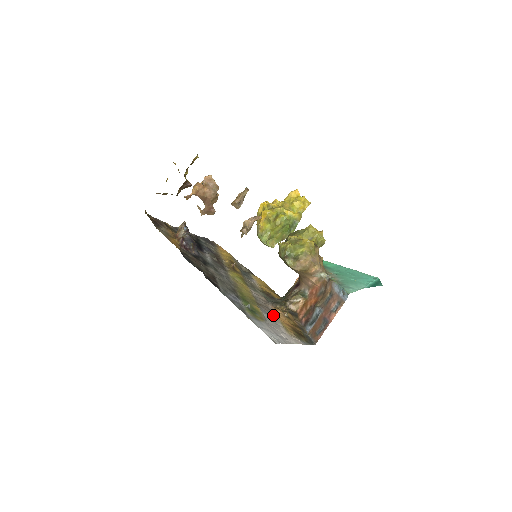
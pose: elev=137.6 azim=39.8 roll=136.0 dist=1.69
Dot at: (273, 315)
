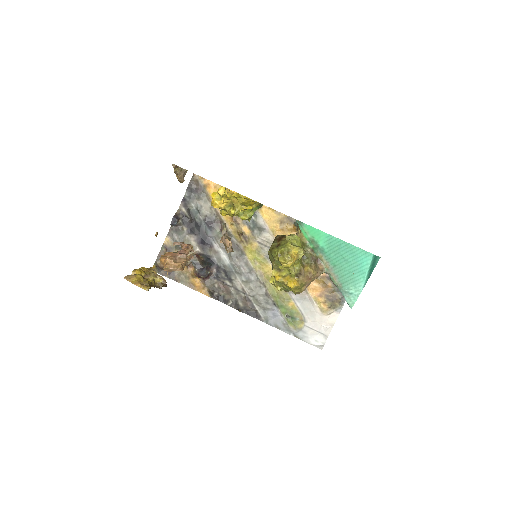
Dot at: (305, 292)
